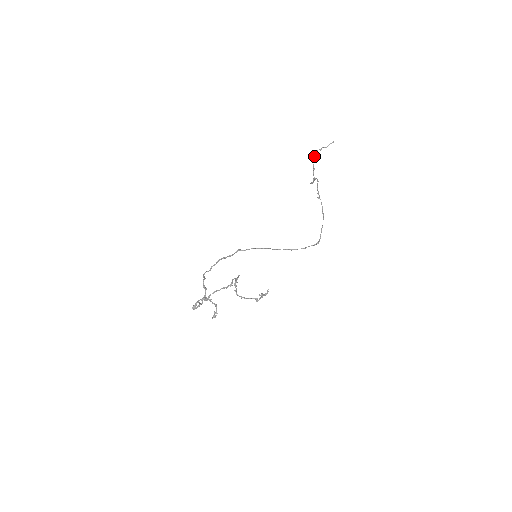
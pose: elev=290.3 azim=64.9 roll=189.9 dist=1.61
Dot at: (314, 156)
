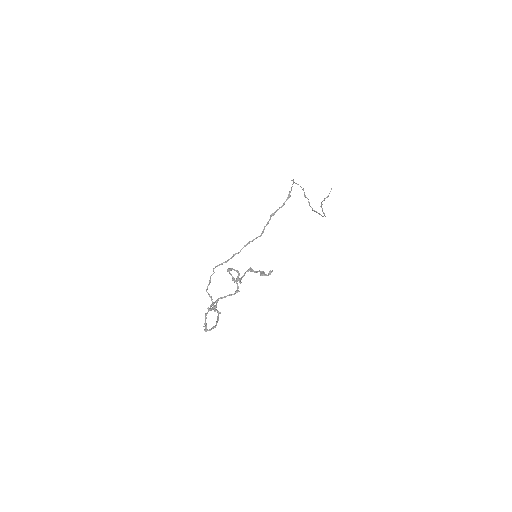
Dot at: (321, 207)
